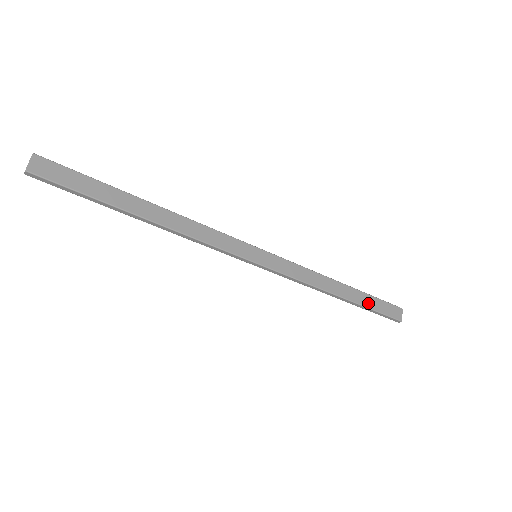
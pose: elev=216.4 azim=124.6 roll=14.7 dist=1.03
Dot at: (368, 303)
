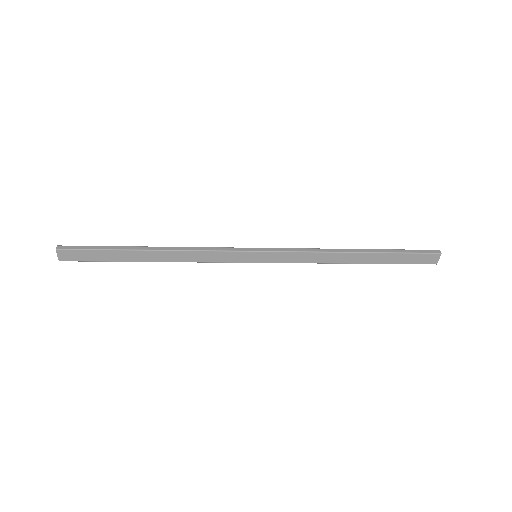
Dot at: (390, 260)
